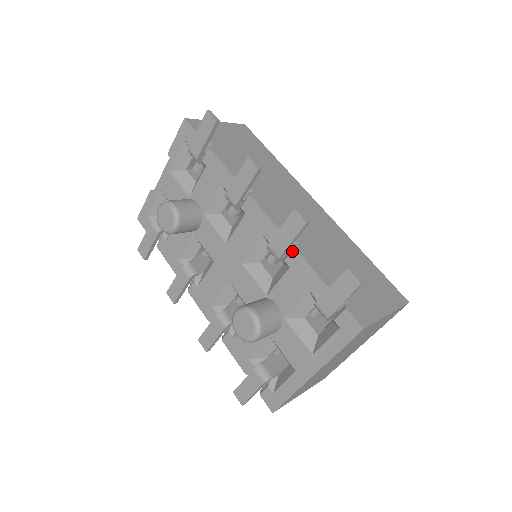
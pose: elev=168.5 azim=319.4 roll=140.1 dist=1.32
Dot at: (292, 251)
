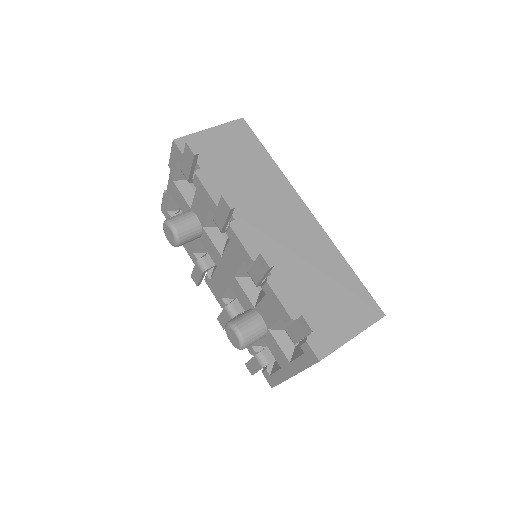
Dot at: (265, 283)
